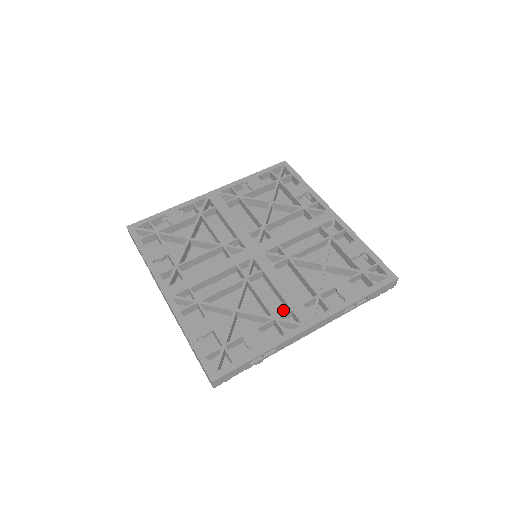
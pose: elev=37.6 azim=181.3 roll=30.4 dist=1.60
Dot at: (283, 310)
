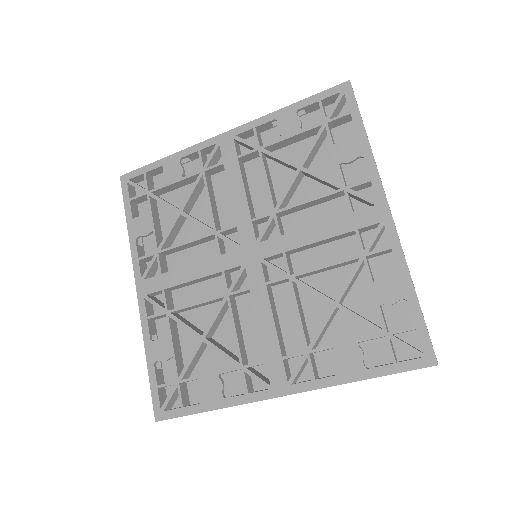
Dot at: occluded
